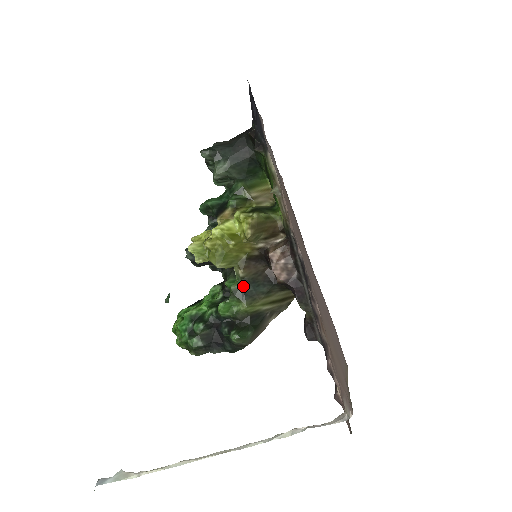
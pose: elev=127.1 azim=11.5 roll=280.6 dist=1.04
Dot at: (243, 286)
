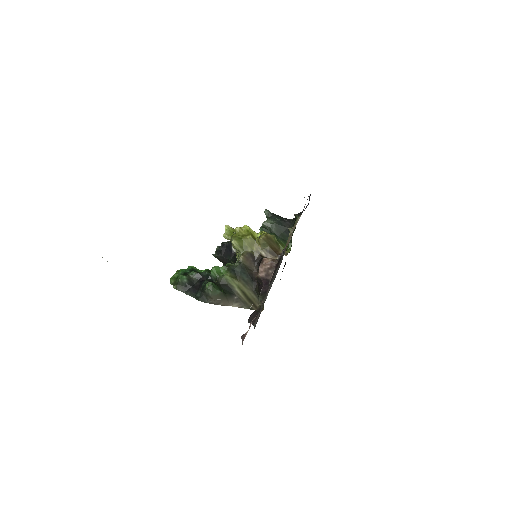
Dot at: (236, 266)
